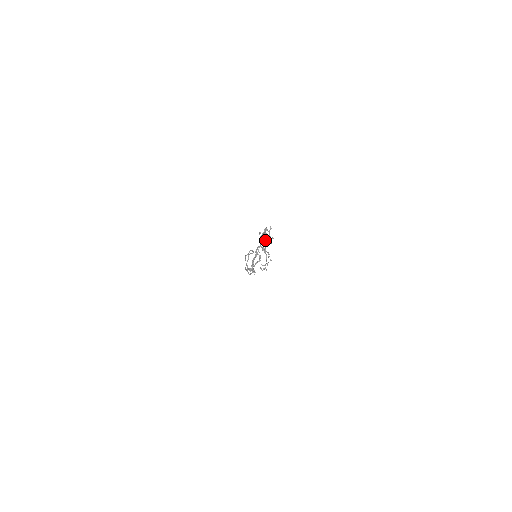
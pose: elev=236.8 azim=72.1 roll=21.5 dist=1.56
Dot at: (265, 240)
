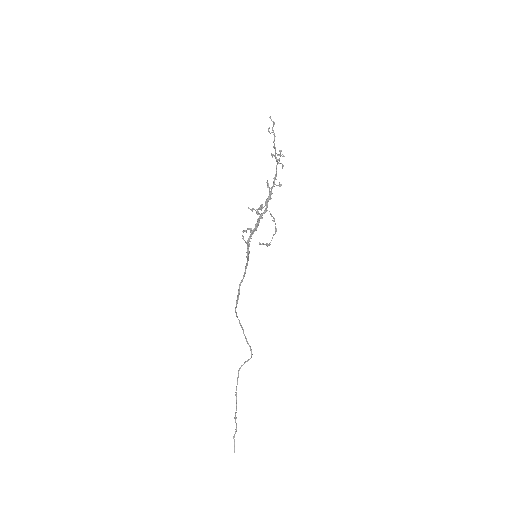
Dot at: (274, 122)
